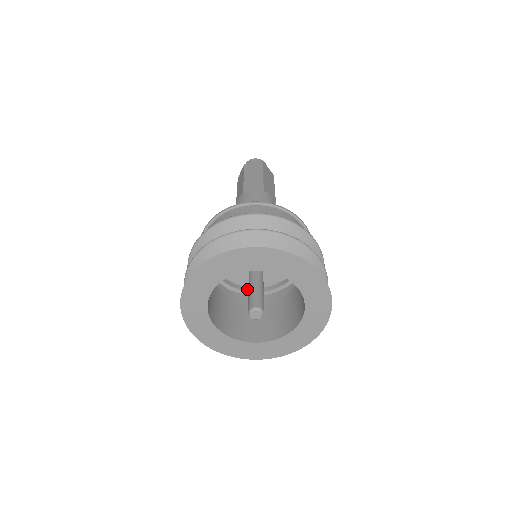
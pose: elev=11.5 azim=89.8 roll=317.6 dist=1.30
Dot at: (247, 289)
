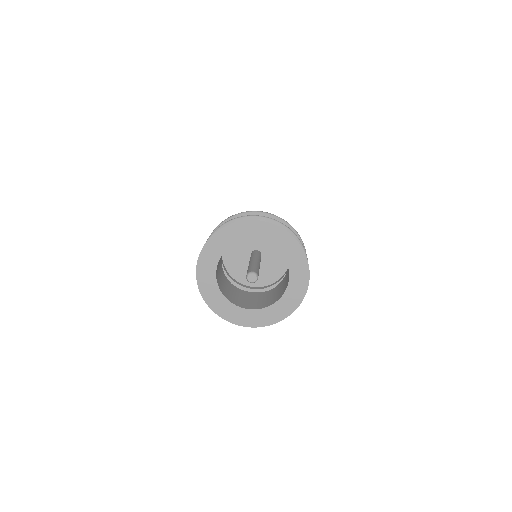
Dot at: (249, 287)
